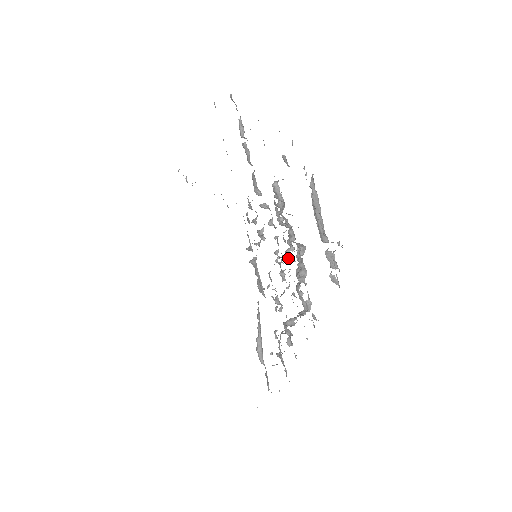
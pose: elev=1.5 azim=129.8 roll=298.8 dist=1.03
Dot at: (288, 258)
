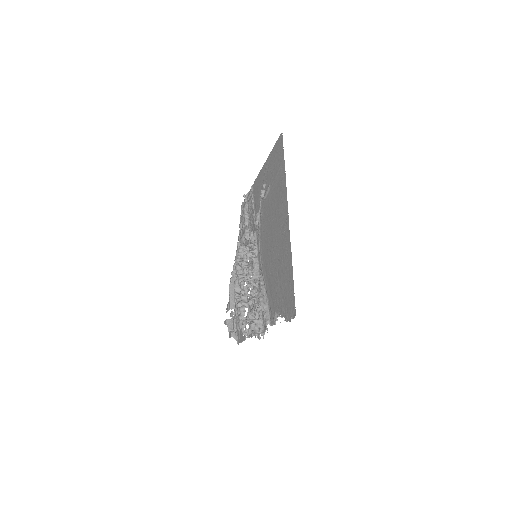
Dot at: occluded
